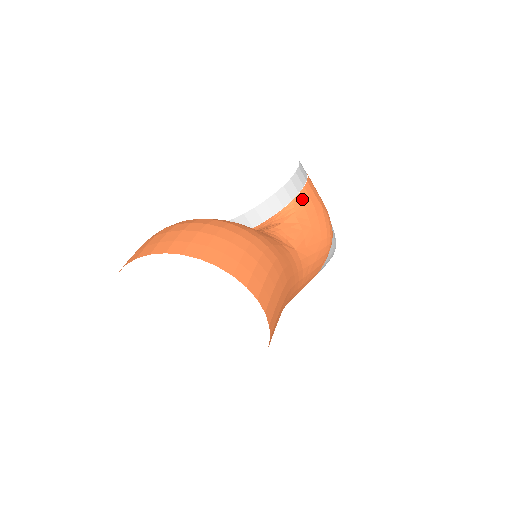
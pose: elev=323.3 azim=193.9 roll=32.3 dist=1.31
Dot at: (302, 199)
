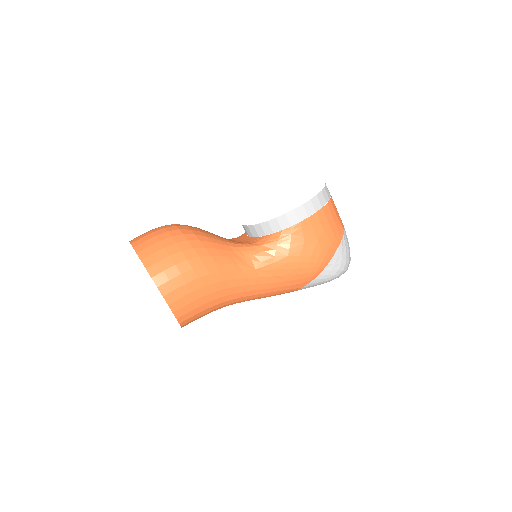
Dot at: (292, 232)
